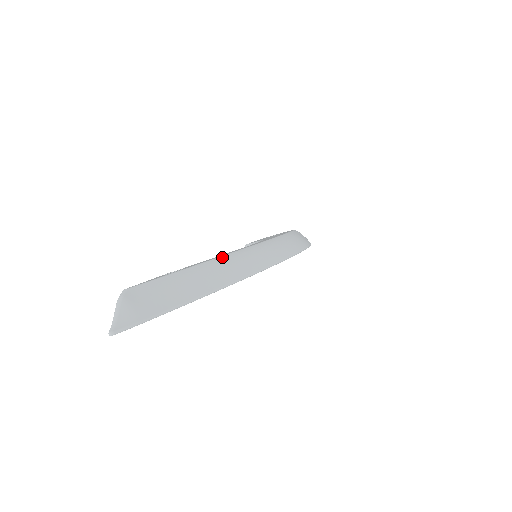
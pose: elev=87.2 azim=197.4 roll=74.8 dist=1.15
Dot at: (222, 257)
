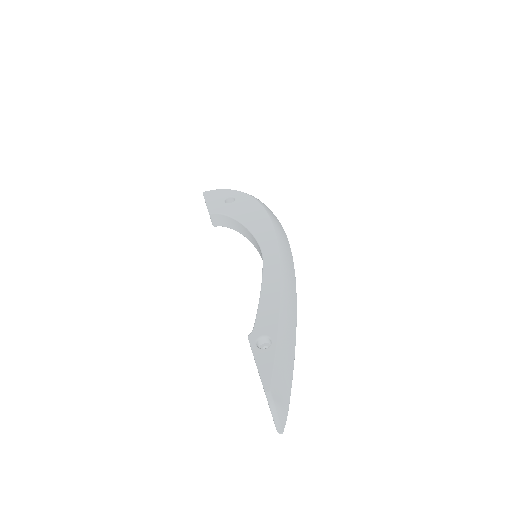
Dot at: (281, 308)
